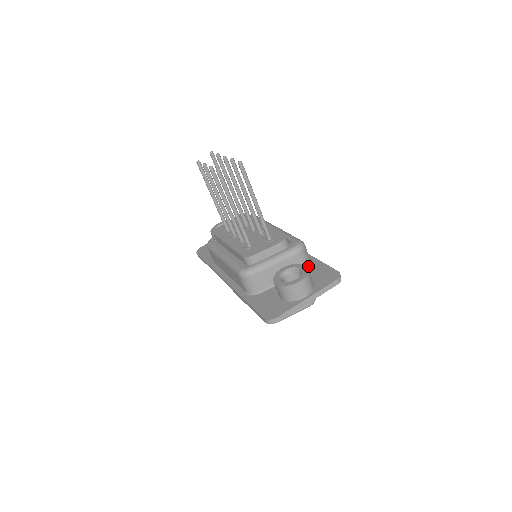
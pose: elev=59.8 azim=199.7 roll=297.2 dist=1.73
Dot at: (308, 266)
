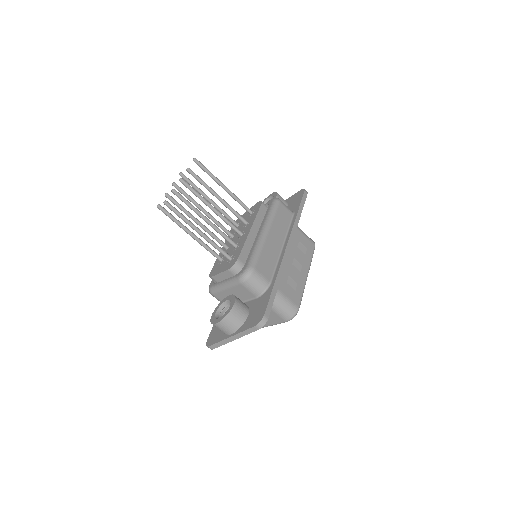
Dot at: (260, 293)
